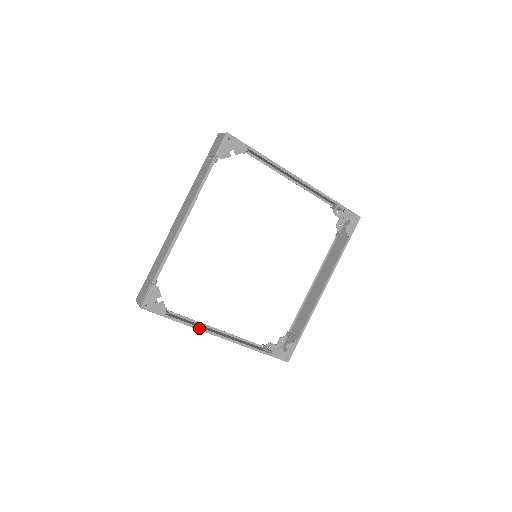
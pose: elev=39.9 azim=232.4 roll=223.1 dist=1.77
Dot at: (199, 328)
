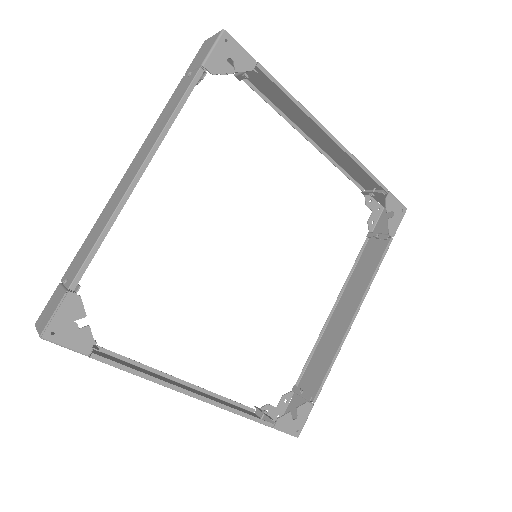
Dot at: (155, 379)
